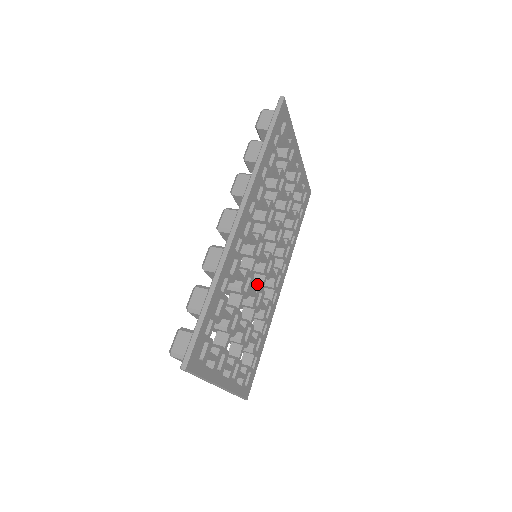
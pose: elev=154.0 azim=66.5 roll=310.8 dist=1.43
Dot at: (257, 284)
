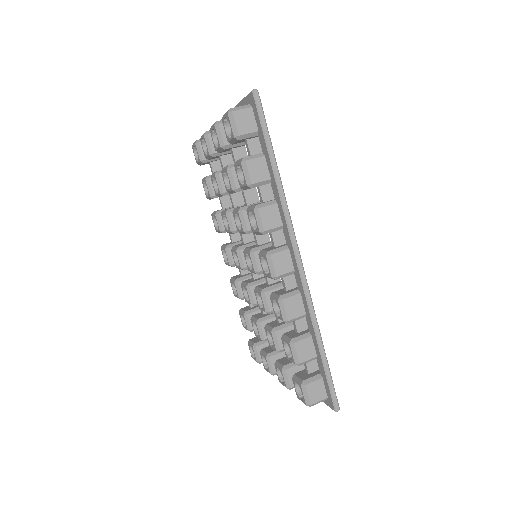
Dot at: occluded
